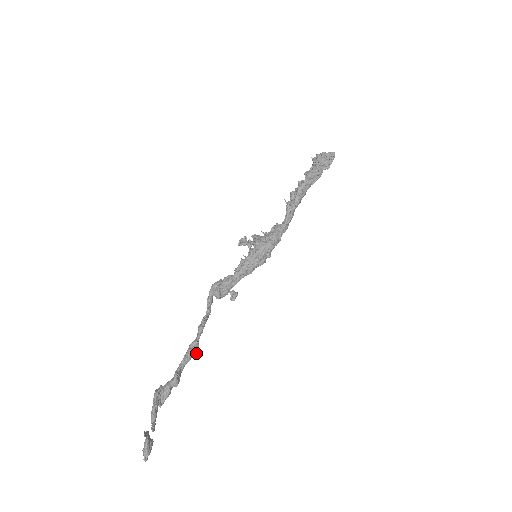
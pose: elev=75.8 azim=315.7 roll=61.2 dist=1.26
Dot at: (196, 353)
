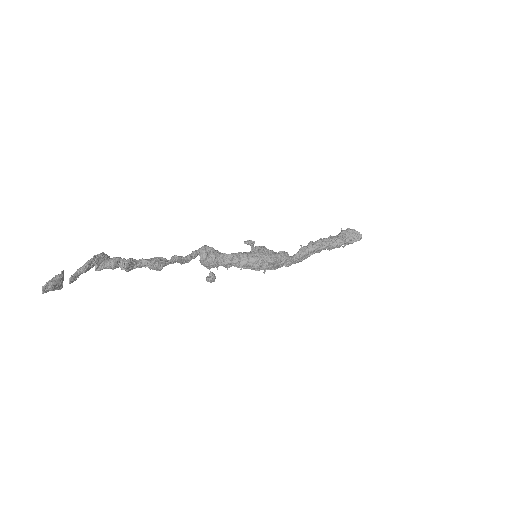
Dot at: (160, 265)
